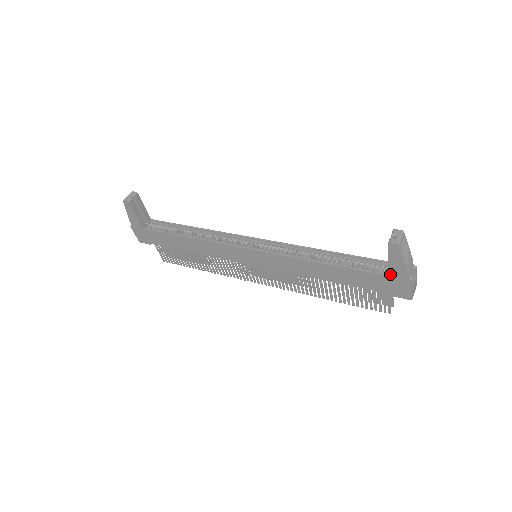
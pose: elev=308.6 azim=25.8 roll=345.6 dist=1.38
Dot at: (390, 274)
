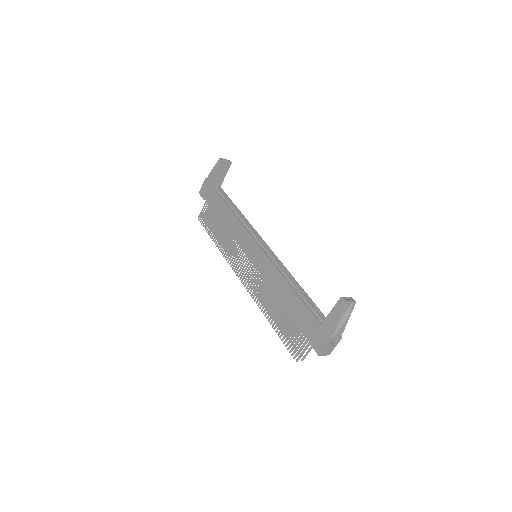
Dot at: (323, 324)
